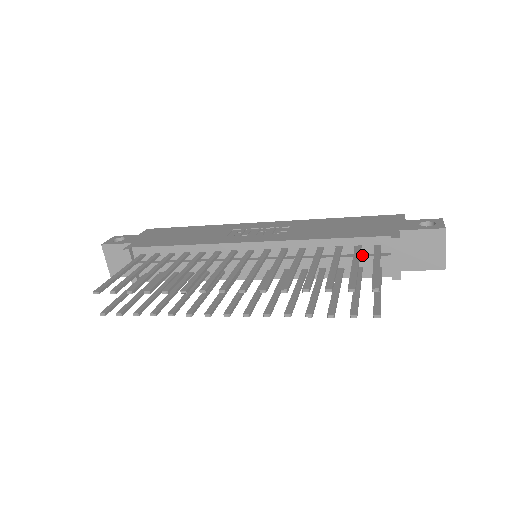
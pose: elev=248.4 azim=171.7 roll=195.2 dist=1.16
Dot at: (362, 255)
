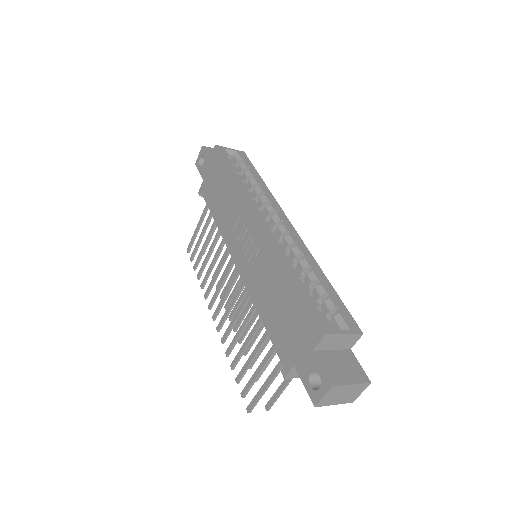
Dot at: occluded
